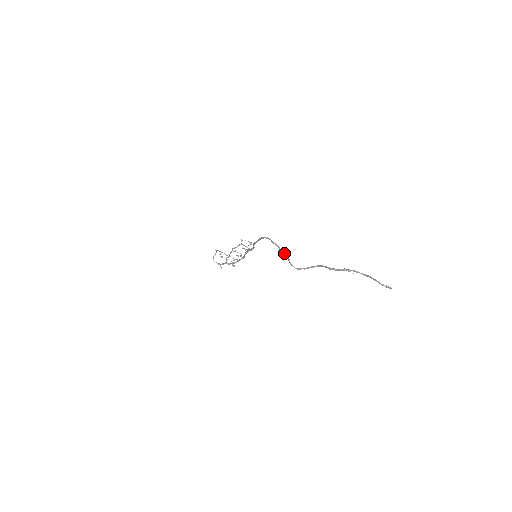
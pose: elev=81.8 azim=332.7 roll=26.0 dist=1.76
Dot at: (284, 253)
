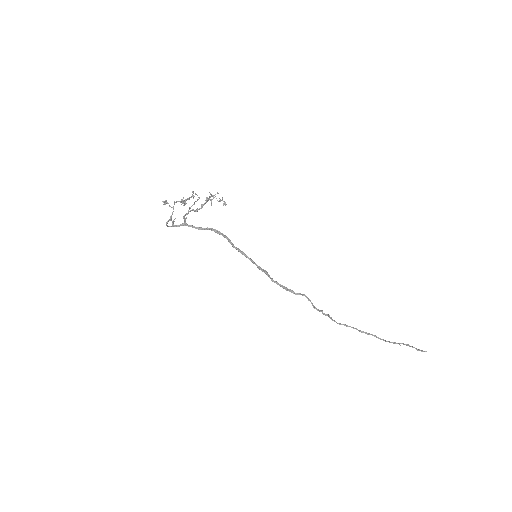
Dot at: occluded
